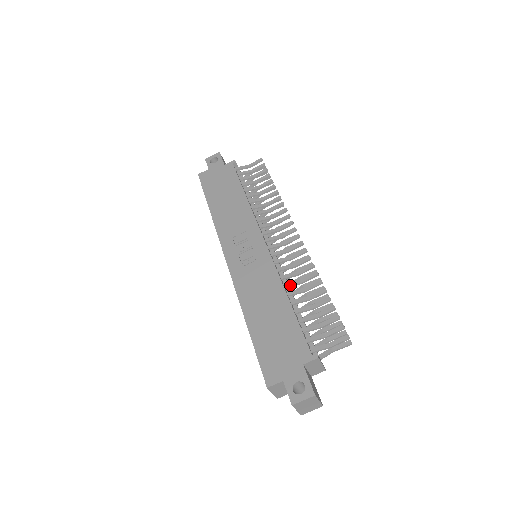
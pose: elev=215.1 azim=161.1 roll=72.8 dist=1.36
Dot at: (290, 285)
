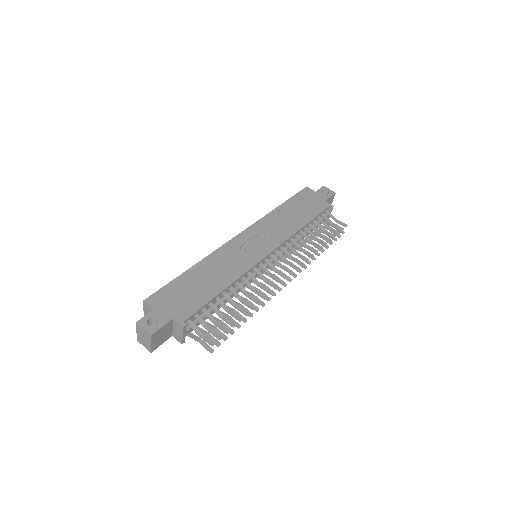
Dot at: (239, 287)
